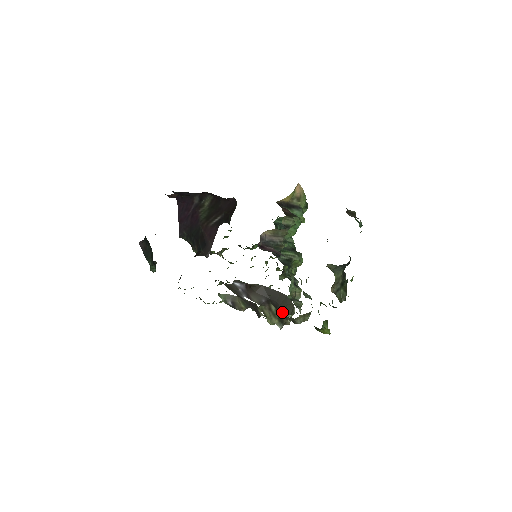
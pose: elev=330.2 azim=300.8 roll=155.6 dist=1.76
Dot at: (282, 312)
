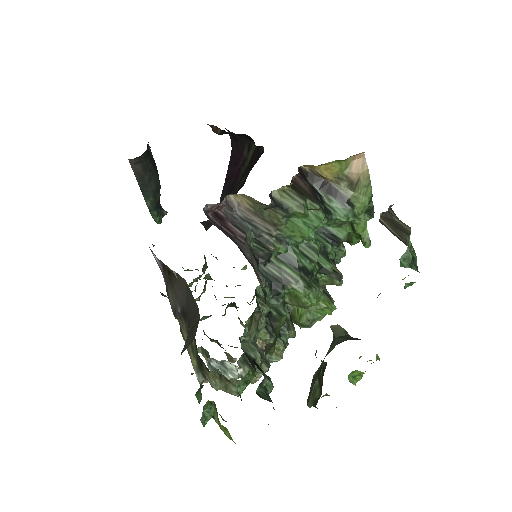
Dot at: (185, 343)
